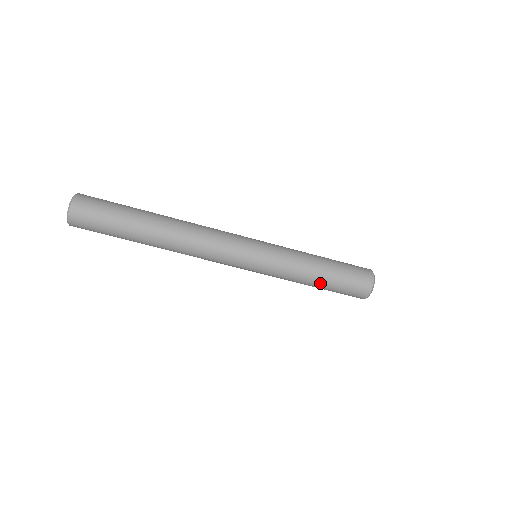
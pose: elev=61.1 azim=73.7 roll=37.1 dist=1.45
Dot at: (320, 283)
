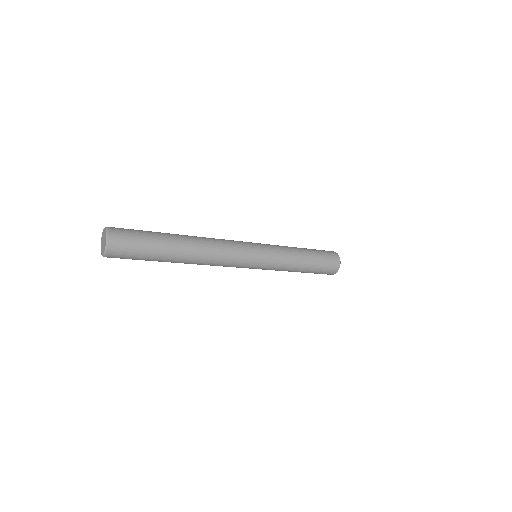
Dot at: occluded
